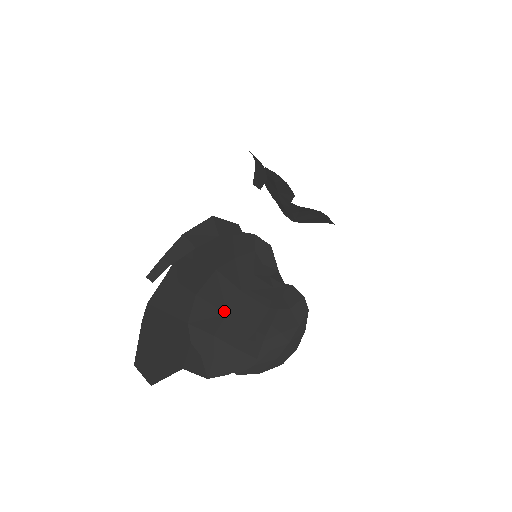
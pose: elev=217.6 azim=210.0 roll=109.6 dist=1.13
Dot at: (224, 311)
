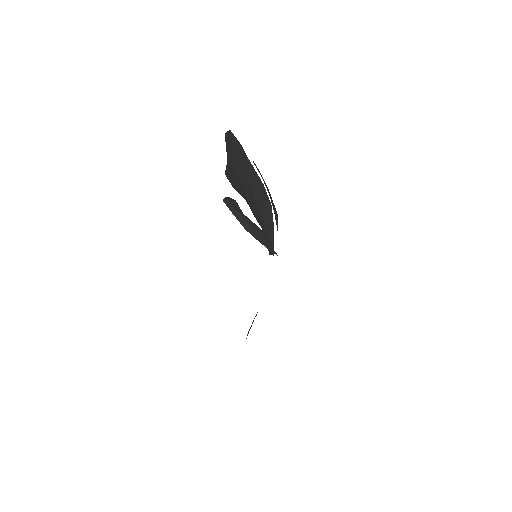
Dot at: (249, 203)
